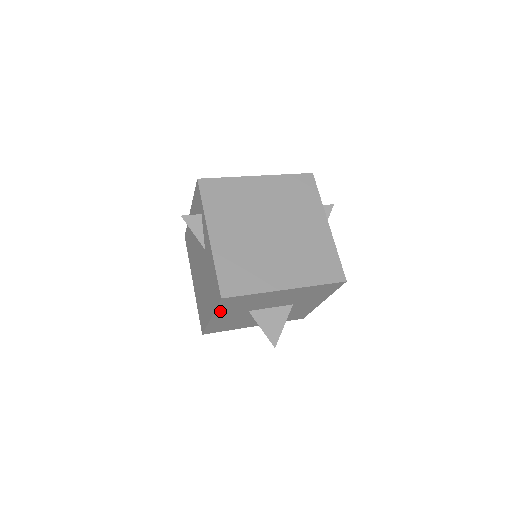
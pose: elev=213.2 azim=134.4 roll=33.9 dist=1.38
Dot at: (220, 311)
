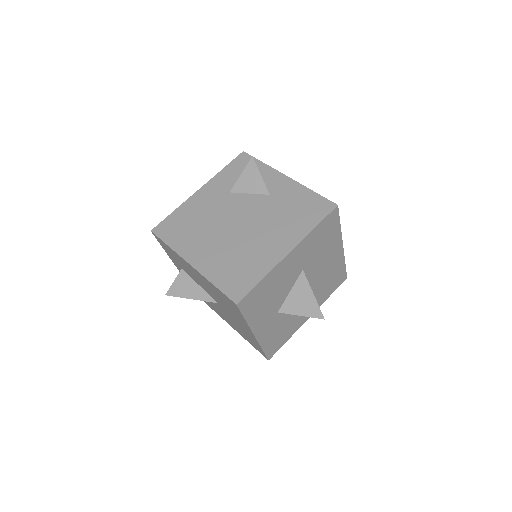
Dot at: (307, 240)
